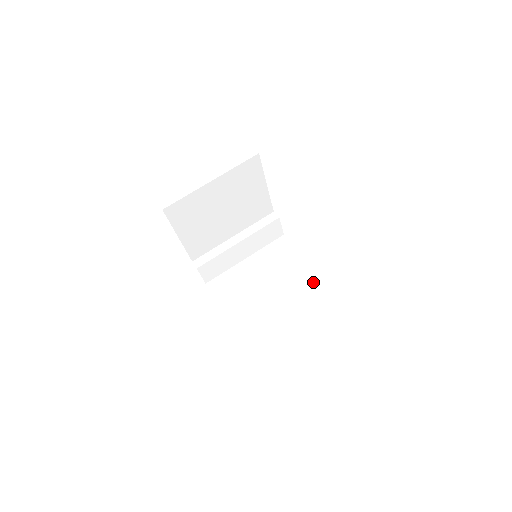
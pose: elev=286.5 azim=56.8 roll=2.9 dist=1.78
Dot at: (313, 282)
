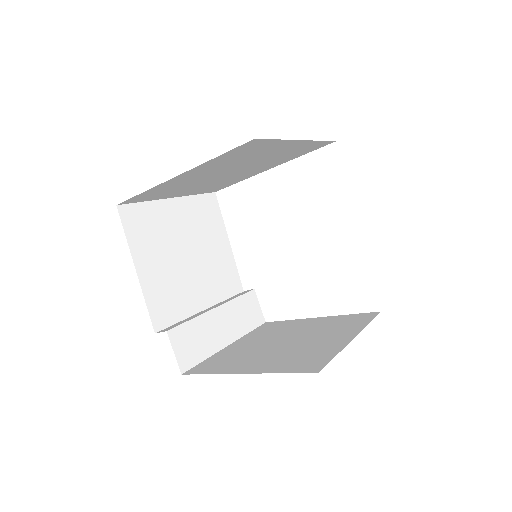
Dot at: (337, 319)
